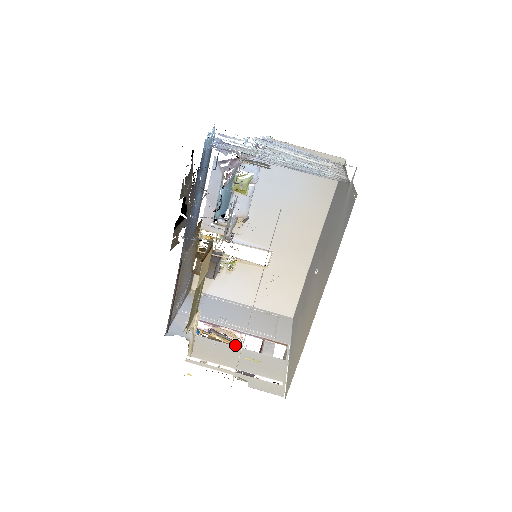
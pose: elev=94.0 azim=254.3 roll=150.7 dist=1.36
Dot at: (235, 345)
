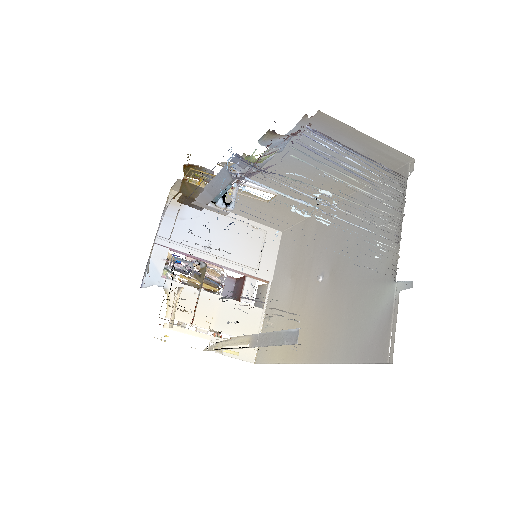
Dot at: (215, 289)
